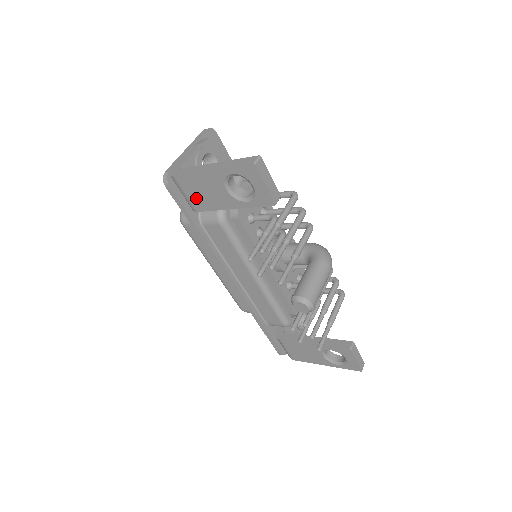
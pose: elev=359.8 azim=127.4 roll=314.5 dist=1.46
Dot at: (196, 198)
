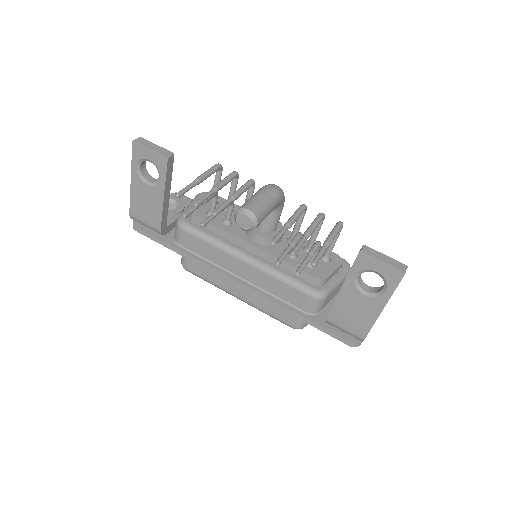
Dot at: (149, 217)
